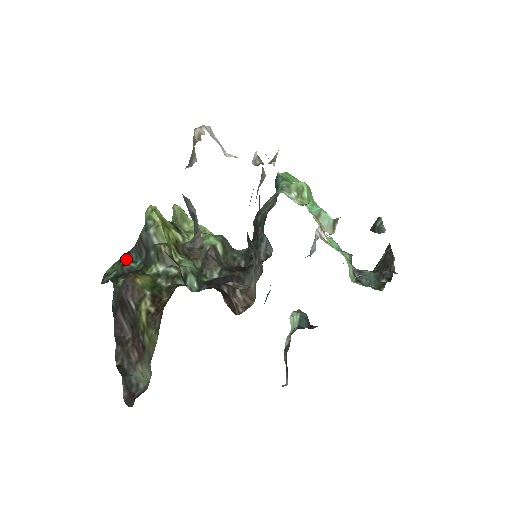
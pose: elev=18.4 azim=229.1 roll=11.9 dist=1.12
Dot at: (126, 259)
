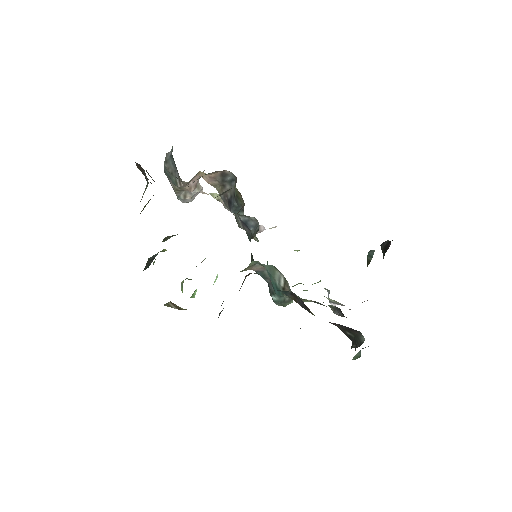
Dot at: occluded
